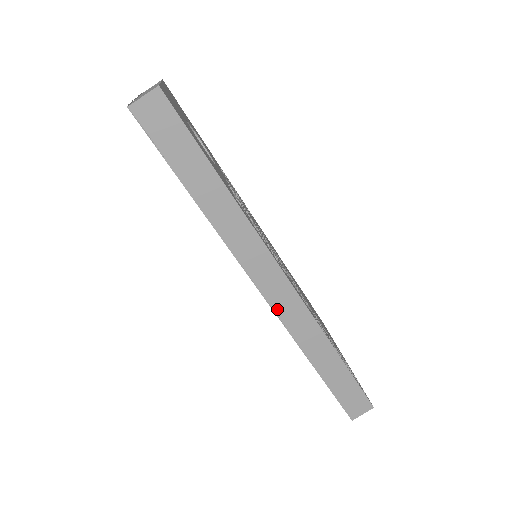
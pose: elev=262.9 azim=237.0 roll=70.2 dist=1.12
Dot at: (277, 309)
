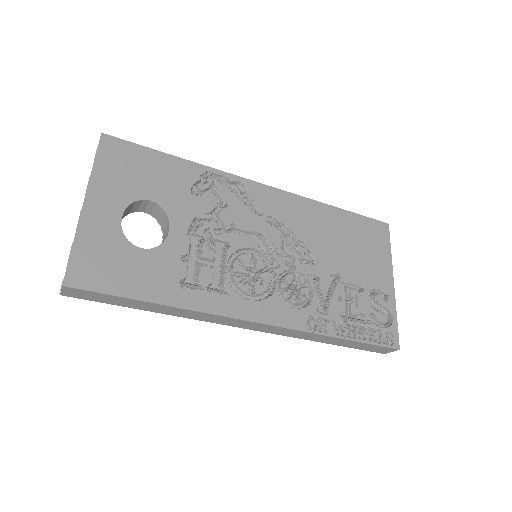
Dot at: (264, 331)
